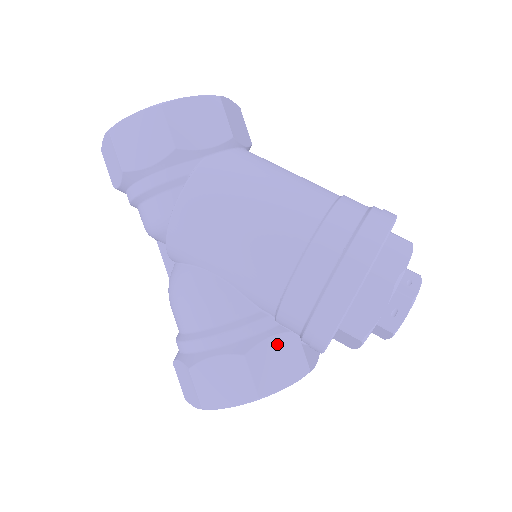
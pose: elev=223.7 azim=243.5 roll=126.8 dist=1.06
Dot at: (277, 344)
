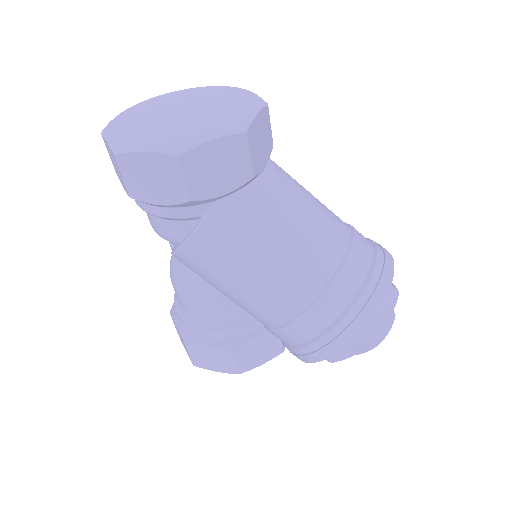
Dot at: (261, 340)
